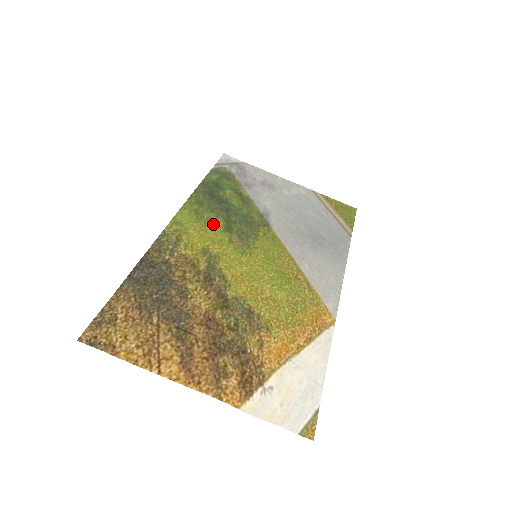
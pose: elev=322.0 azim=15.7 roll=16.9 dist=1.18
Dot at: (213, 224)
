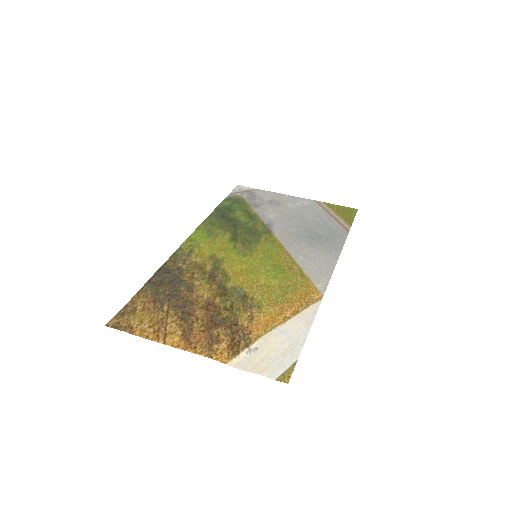
Dot at: (221, 237)
